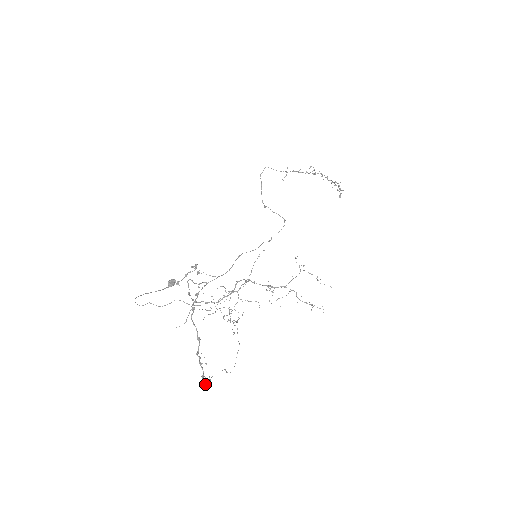
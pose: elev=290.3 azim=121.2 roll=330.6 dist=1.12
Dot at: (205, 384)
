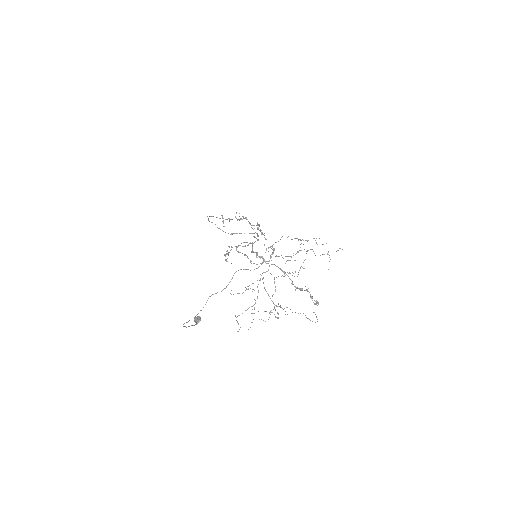
Dot at: (317, 305)
